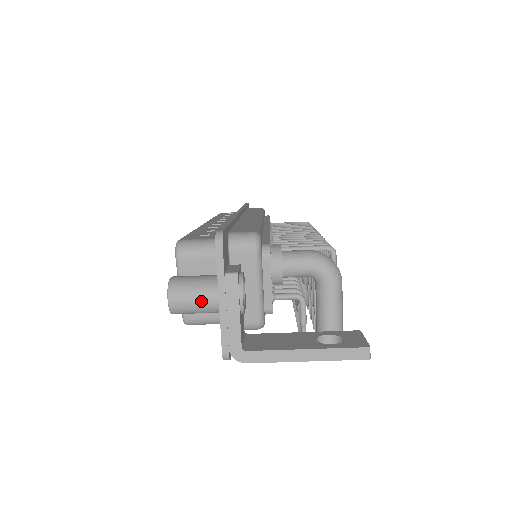
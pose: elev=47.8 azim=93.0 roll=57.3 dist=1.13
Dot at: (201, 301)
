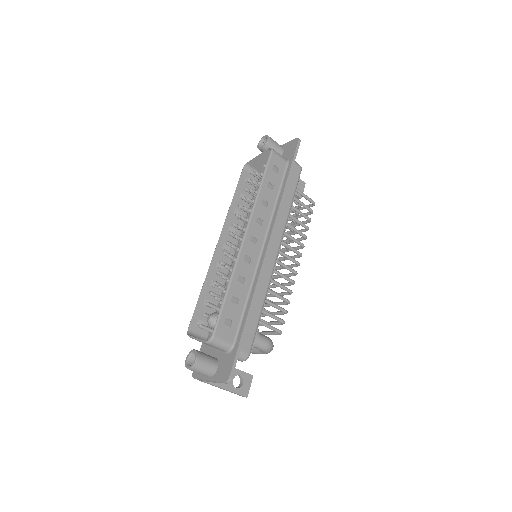
Dot at: occluded
